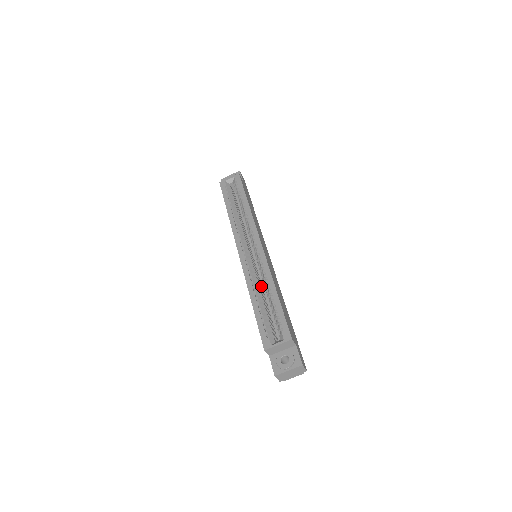
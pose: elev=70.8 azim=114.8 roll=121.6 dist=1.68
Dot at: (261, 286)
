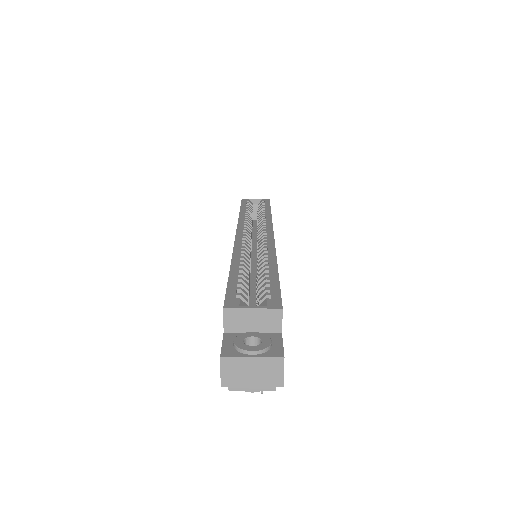
Dot at: occluded
